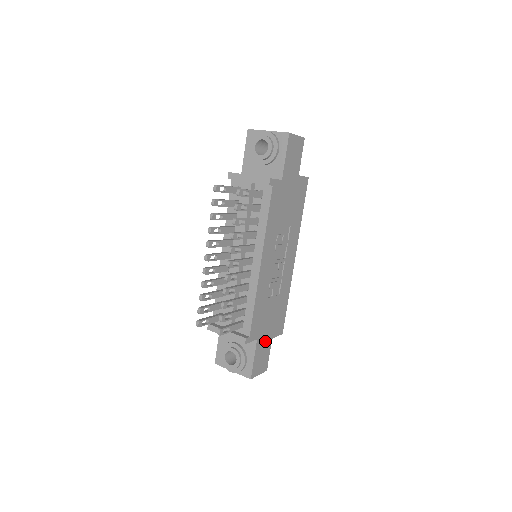
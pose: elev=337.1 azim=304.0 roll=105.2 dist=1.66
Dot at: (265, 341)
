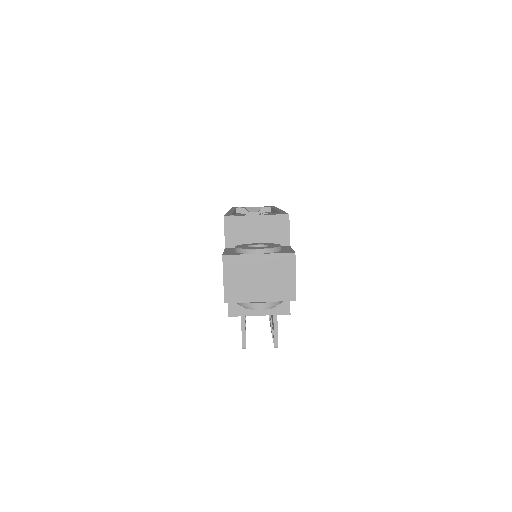
Dot at: occluded
